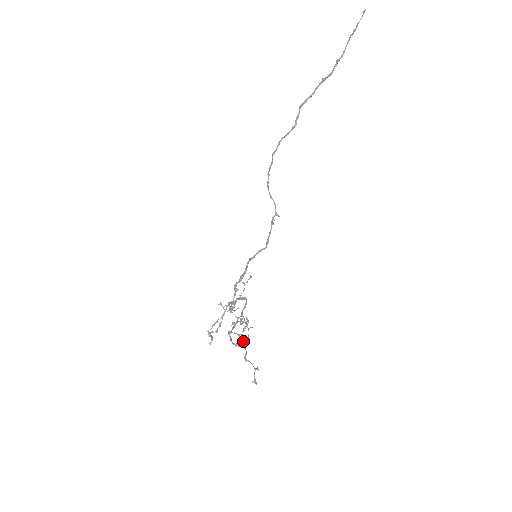
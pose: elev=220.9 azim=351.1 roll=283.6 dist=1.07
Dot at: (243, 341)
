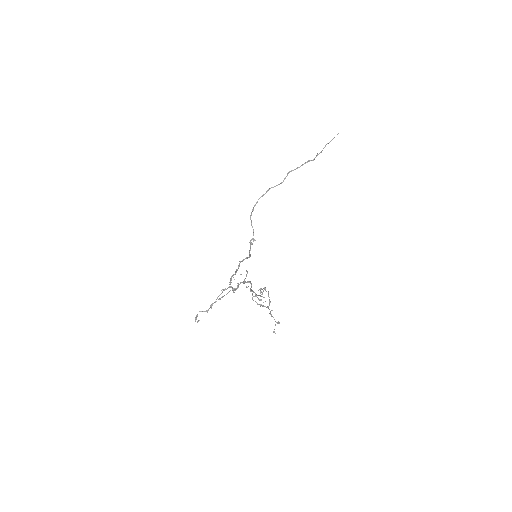
Dot at: occluded
